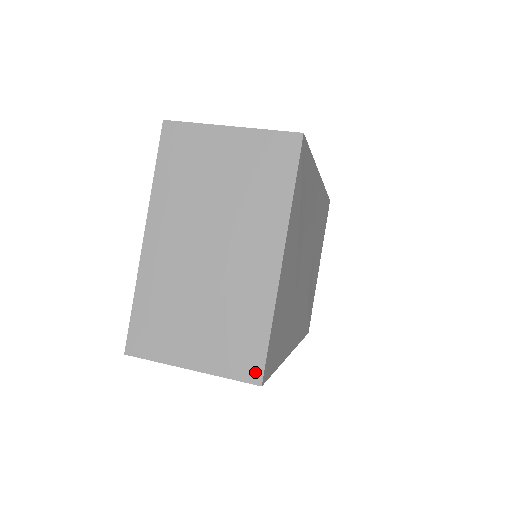
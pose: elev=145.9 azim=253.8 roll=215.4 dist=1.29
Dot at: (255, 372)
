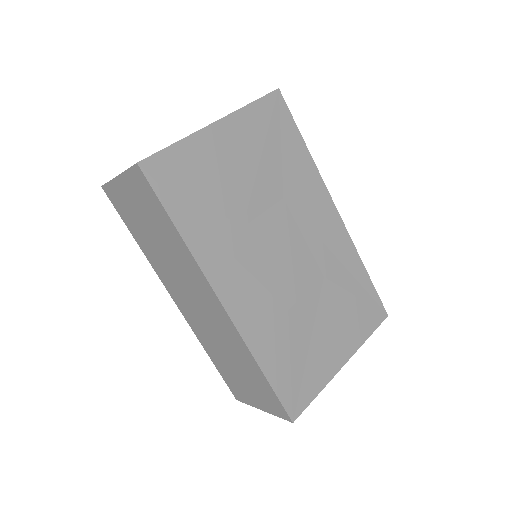
Dot at: (143, 160)
